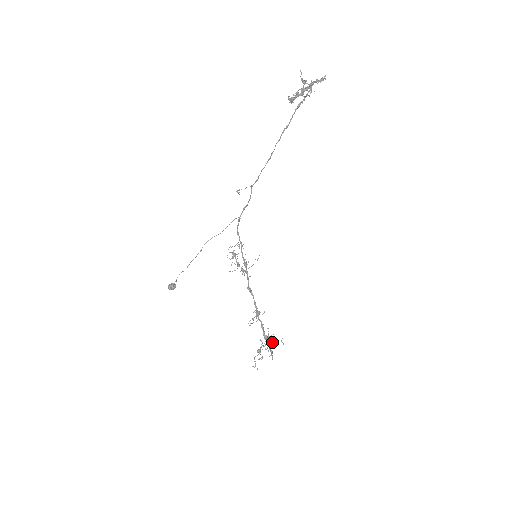
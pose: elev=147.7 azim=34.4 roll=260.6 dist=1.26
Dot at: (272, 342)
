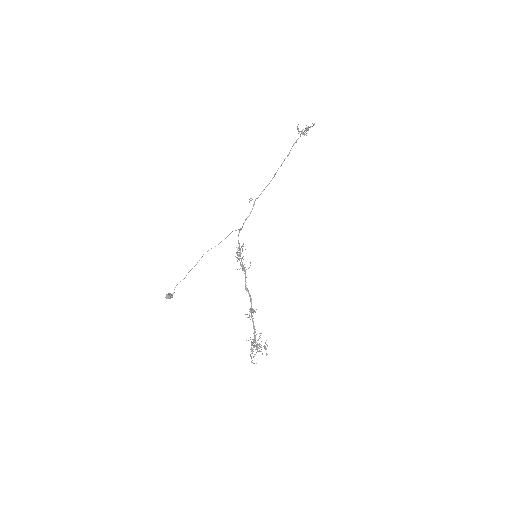
Dot at: (259, 344)
